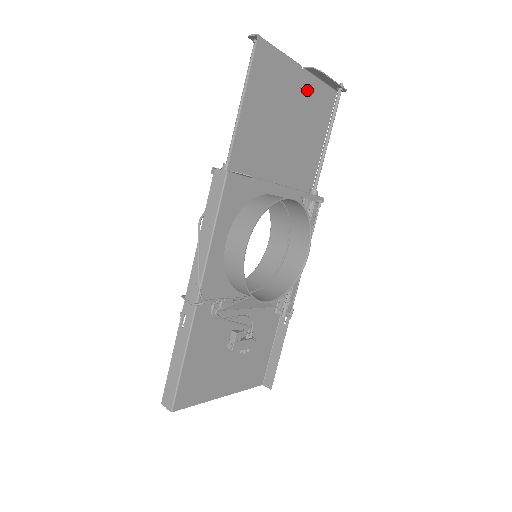
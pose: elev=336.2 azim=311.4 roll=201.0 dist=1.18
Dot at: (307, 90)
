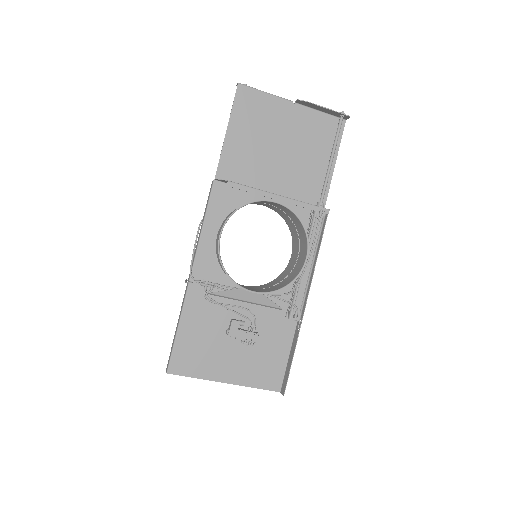
Dot at: (303, 120)
